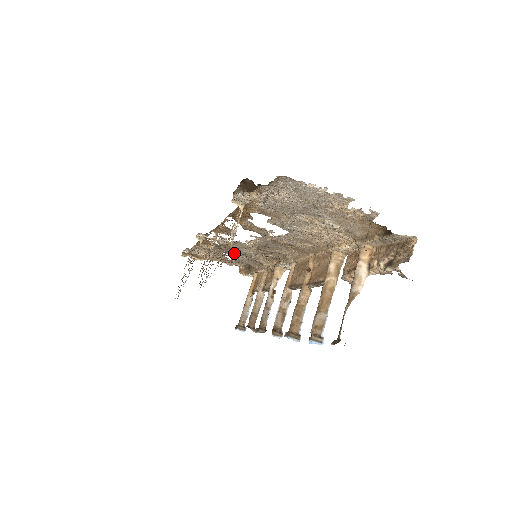
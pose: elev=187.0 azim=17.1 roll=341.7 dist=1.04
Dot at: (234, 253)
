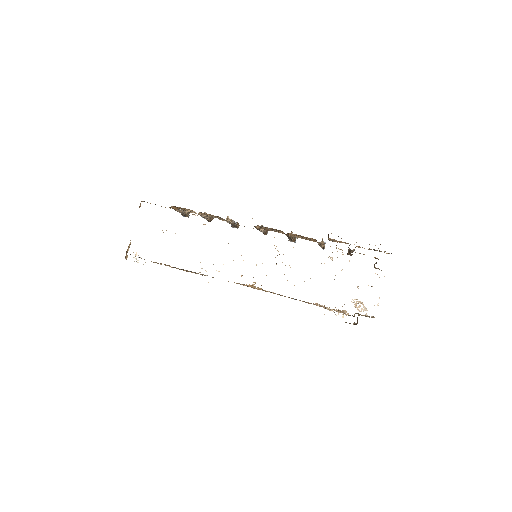
Dot at: occluded
